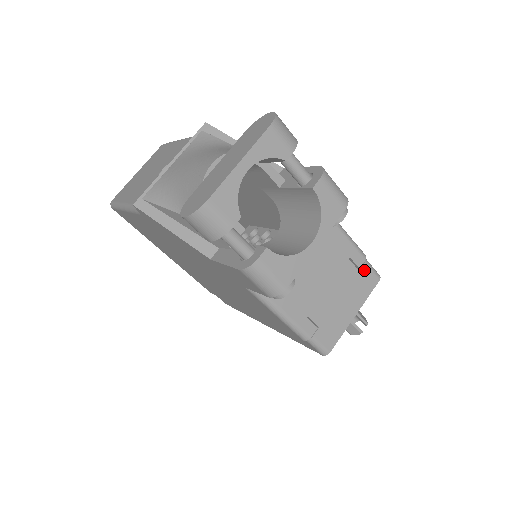
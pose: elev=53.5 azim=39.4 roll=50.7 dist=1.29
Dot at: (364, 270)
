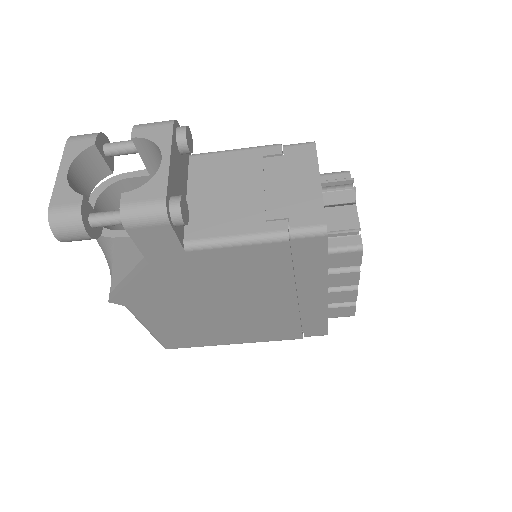
Dot at: (289, 151)
